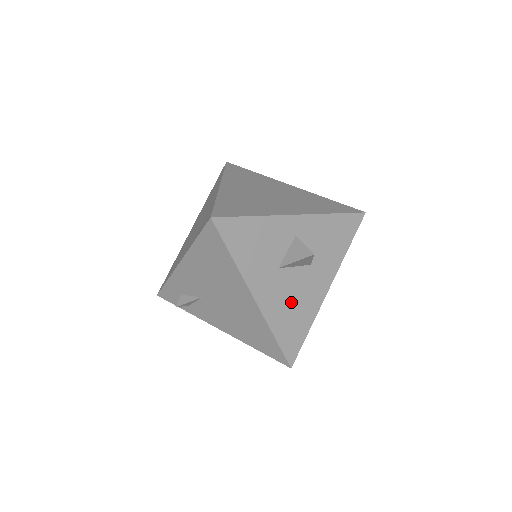
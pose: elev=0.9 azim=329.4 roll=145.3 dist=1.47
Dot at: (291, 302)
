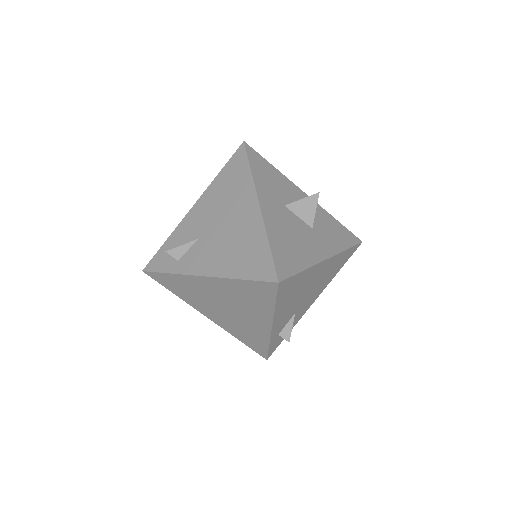
Dot at: (290, 235)
